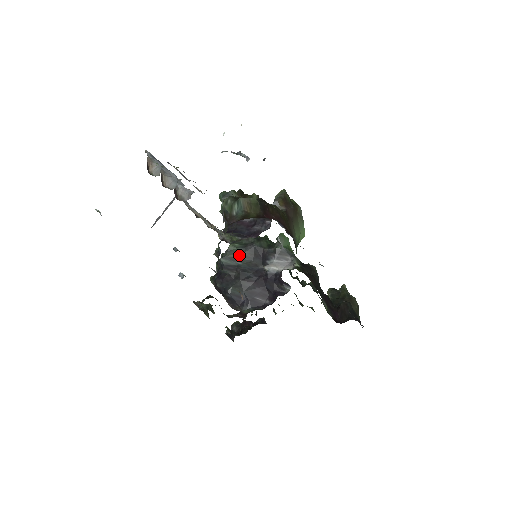
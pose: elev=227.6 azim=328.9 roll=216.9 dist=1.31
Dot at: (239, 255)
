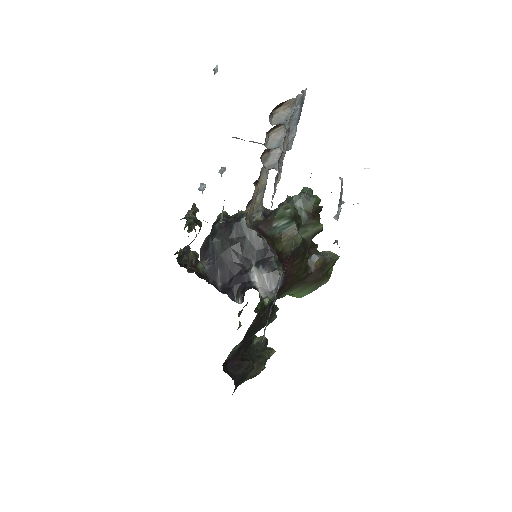
Dot at: occluded
